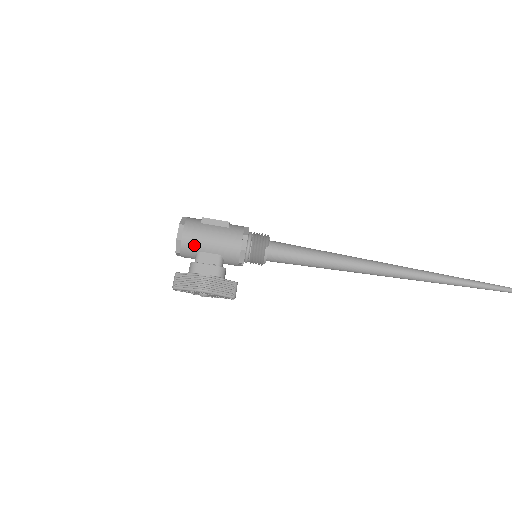
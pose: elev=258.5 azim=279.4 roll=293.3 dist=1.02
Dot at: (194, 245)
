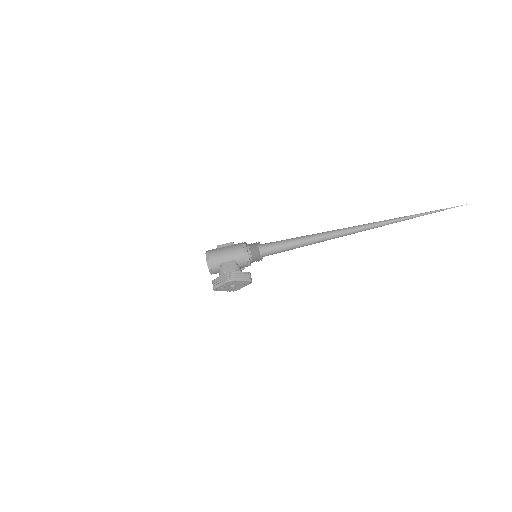
Dot at: (217, 260)
